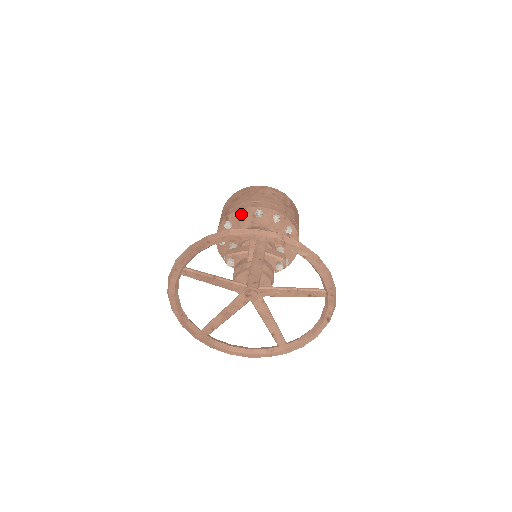
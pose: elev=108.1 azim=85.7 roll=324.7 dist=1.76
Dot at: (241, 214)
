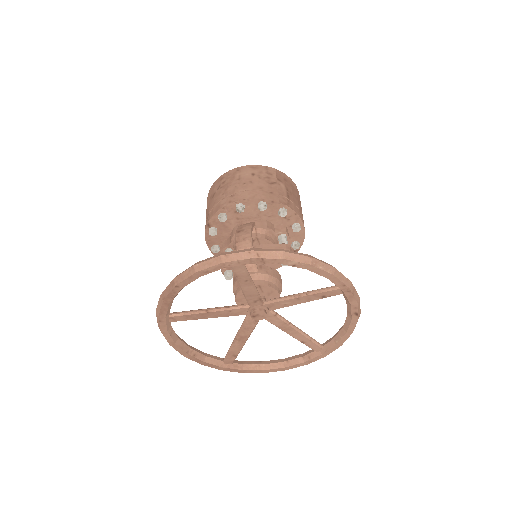
Dot at: (221, 216)
